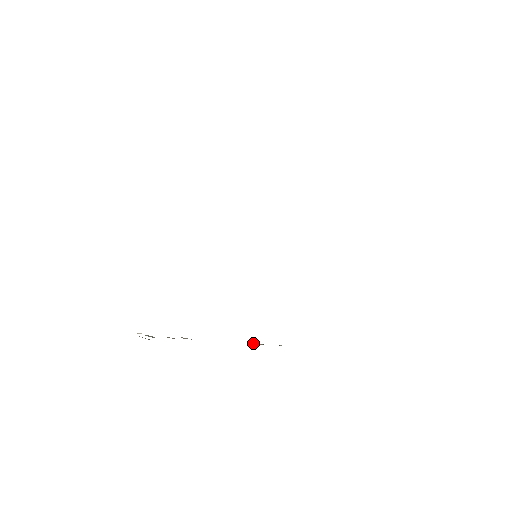
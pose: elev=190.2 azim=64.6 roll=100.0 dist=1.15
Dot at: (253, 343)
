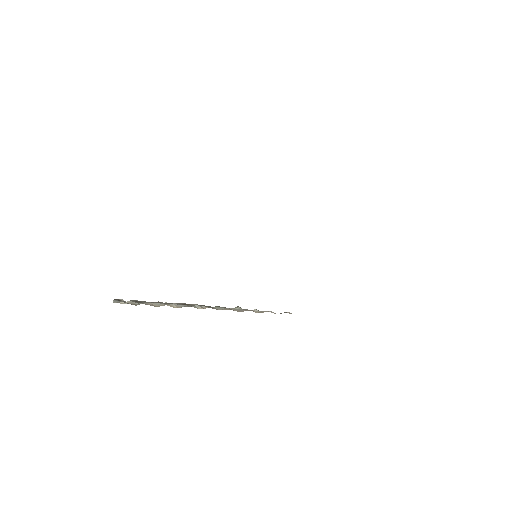
Dot at: (235, 309)
